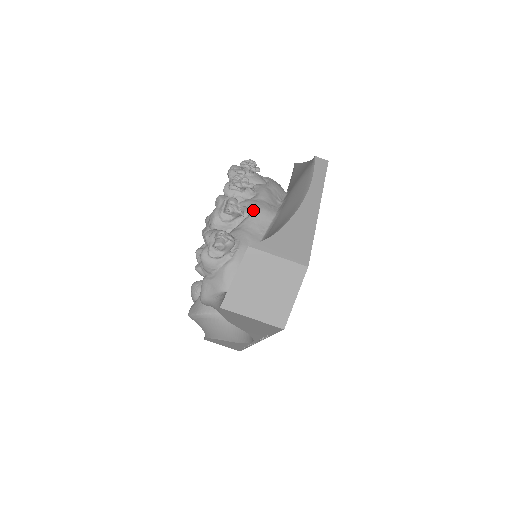
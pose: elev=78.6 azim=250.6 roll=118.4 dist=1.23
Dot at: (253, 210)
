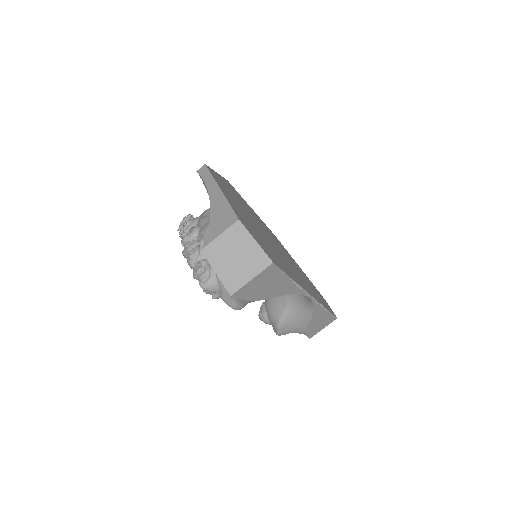
Dot at: (203, 235)
